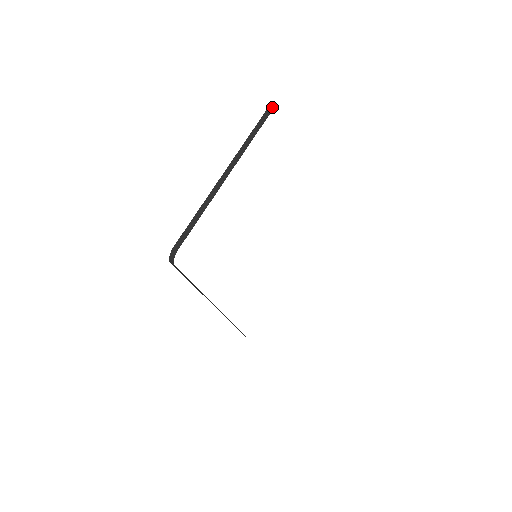
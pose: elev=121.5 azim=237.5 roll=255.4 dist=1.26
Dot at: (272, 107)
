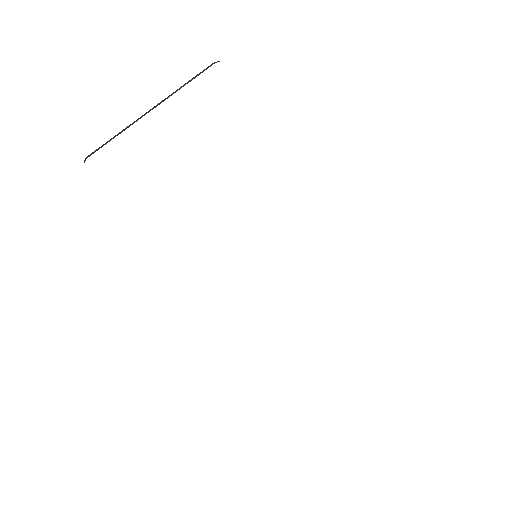
Dot at: (219, 61)
